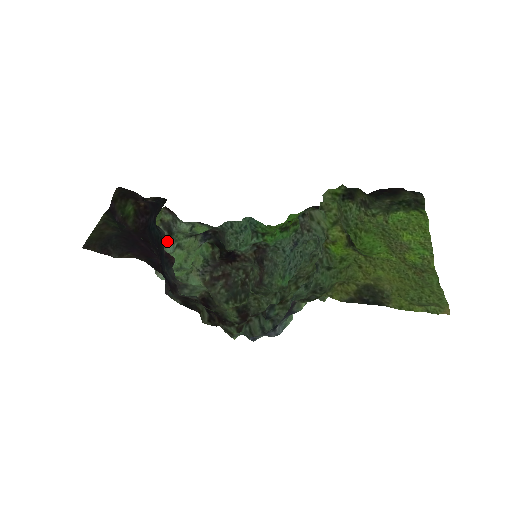
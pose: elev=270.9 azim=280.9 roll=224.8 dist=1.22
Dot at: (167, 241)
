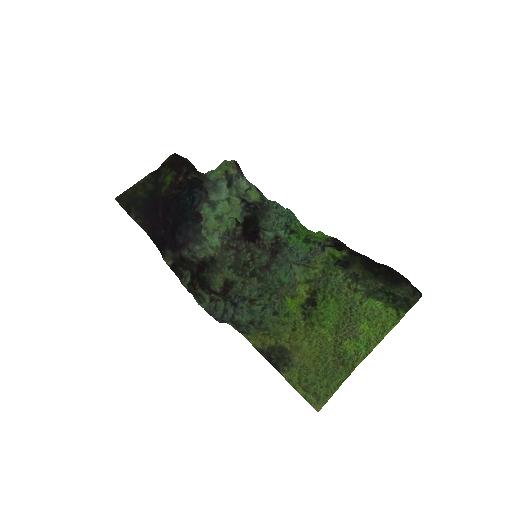
Dot at: (225, 189)
